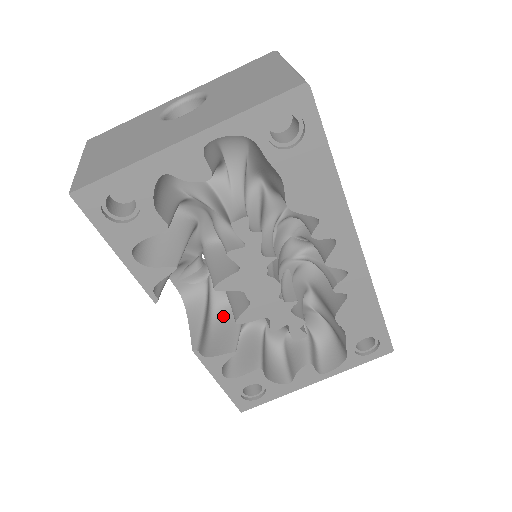
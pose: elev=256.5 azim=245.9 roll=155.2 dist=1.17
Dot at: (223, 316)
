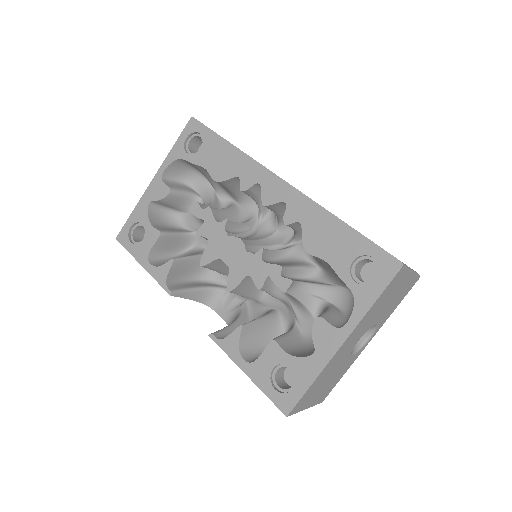
Dot at: occluded
